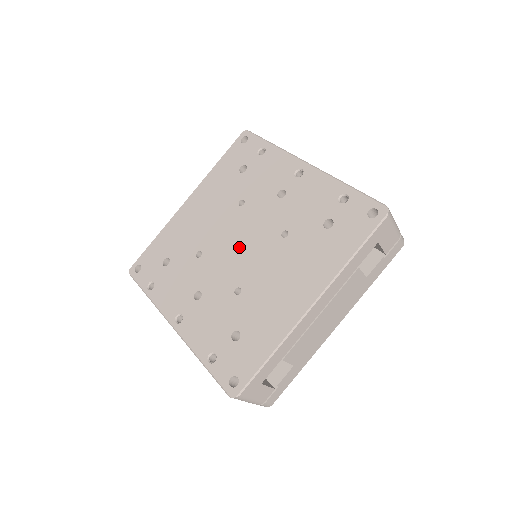
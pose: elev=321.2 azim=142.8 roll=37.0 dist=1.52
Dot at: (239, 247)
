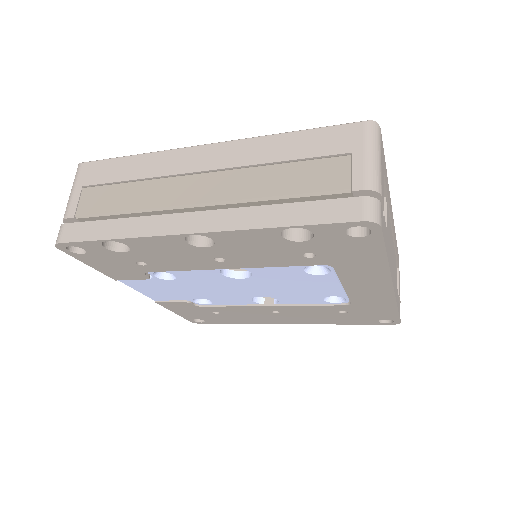
Dot at: occluded
